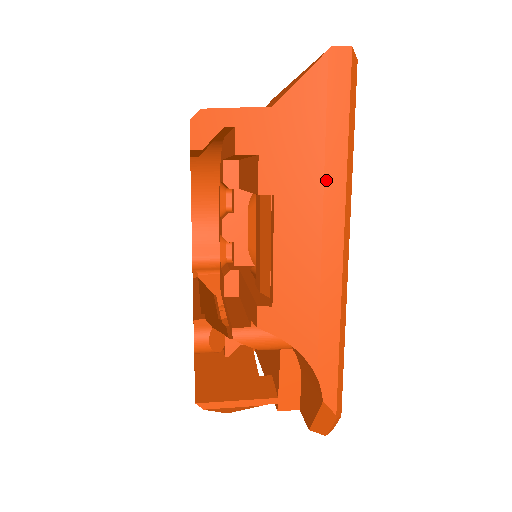
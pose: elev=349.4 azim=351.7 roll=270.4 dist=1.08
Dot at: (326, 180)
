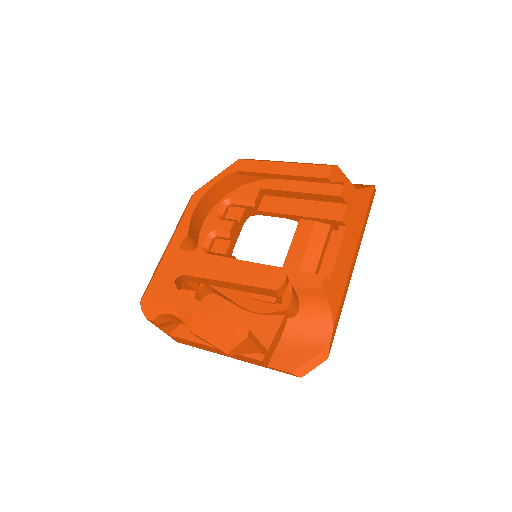
Dot at: (361, 234)
